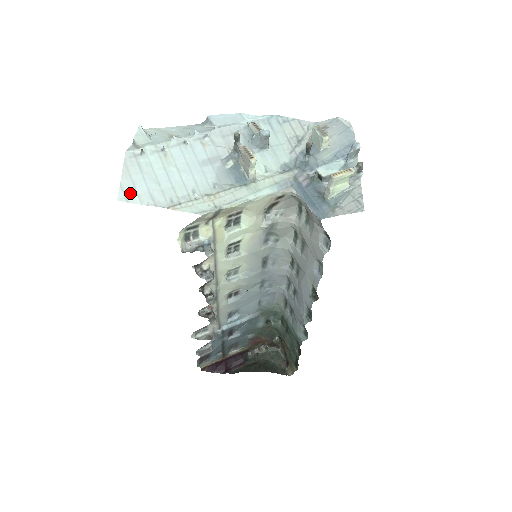
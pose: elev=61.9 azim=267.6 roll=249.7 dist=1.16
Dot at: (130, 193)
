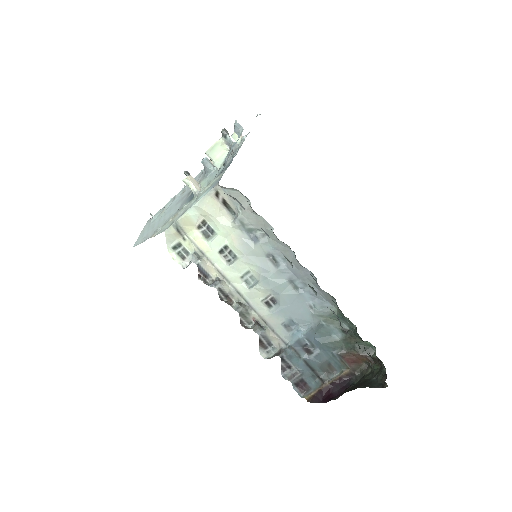
Dot at: (139, 241)
